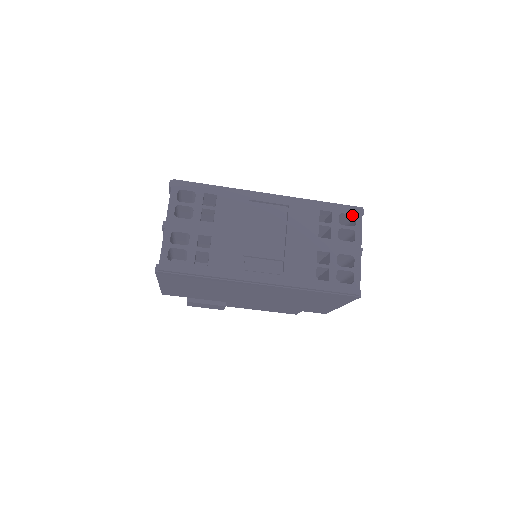
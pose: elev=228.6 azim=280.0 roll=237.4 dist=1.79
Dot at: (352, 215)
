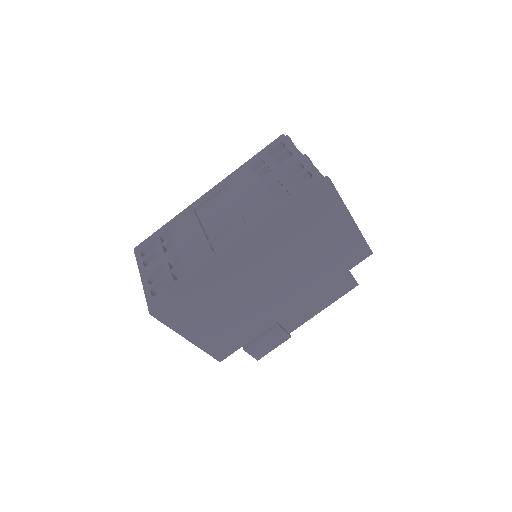
Dot at: (279, 145)
